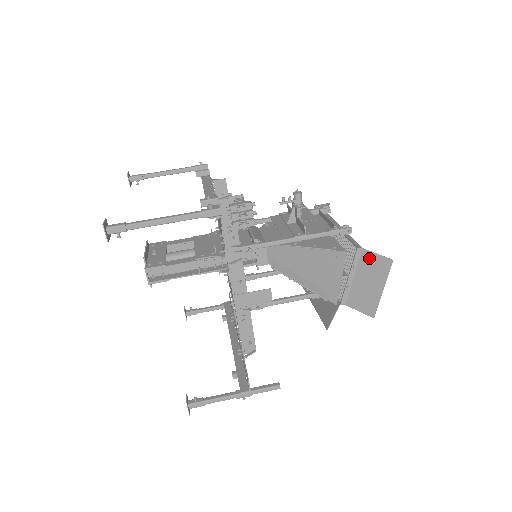
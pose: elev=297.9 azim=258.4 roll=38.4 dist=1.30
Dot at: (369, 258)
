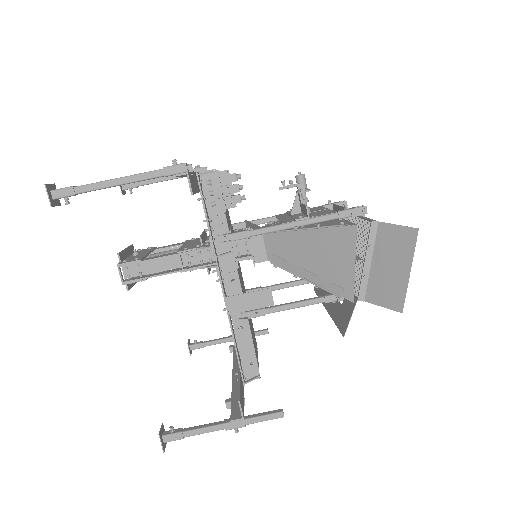
Dot at: (388, 232)
